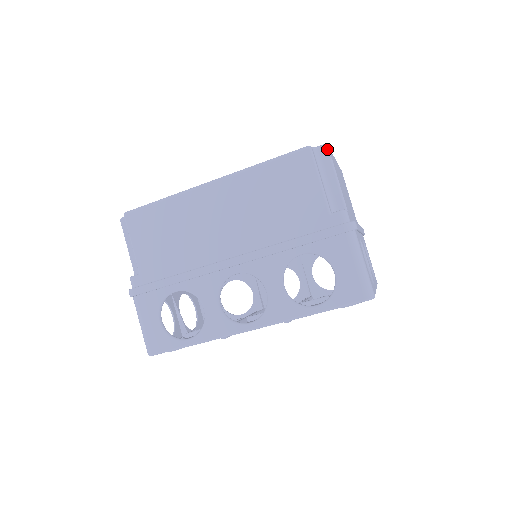
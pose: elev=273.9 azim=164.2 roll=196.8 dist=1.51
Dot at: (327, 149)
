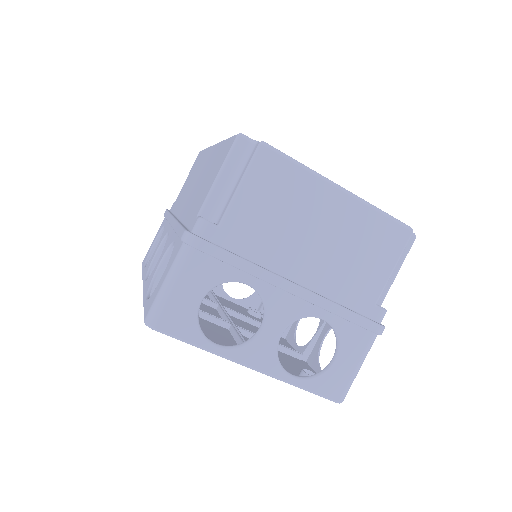
Dot at: (257, 147)
